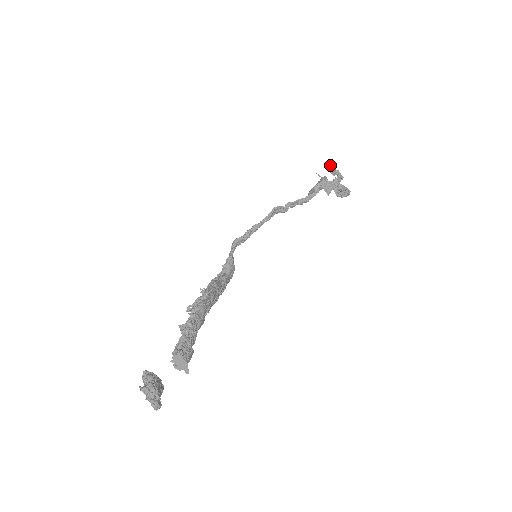
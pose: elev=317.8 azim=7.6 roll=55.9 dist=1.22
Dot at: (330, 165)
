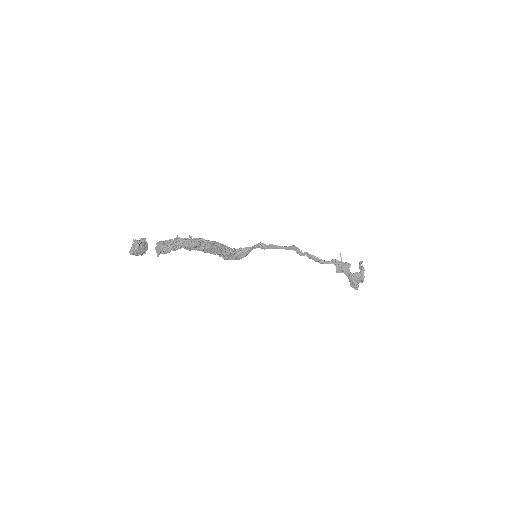
Dot at: (362, 261)
